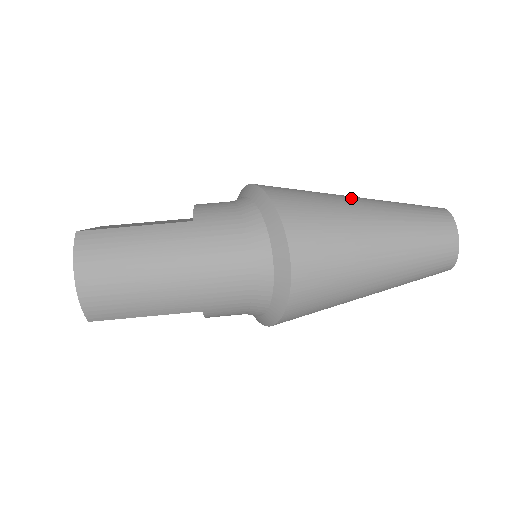
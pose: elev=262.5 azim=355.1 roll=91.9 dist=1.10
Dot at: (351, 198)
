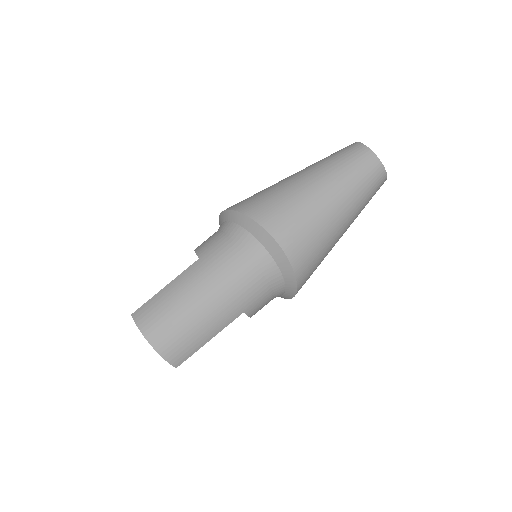
Dot at: (289, 177)
